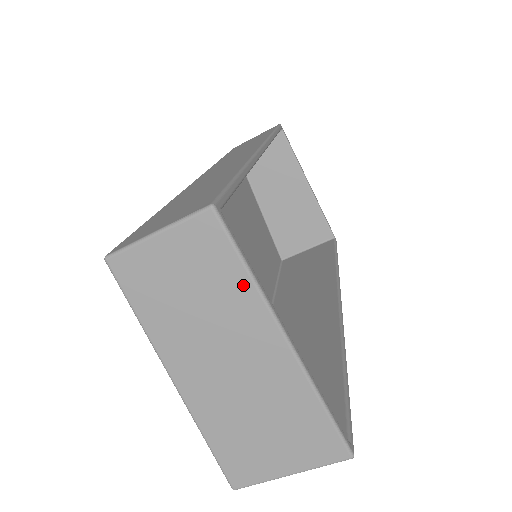
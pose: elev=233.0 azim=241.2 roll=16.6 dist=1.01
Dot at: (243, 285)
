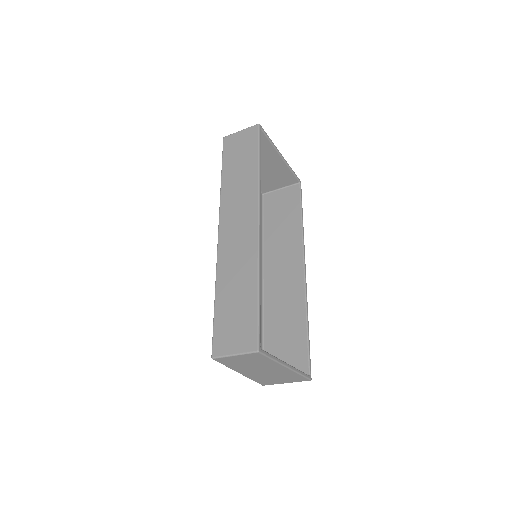
Dot at: (270, 361)
